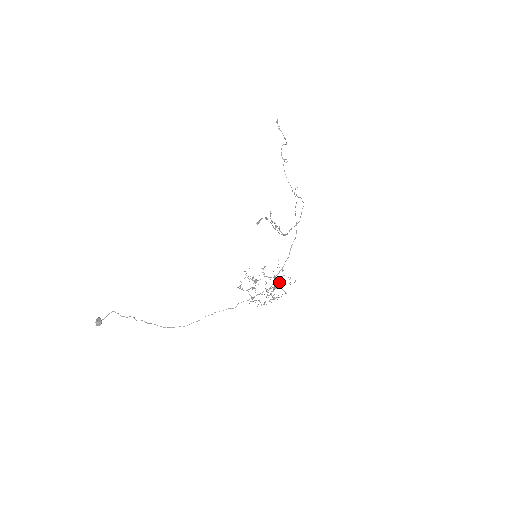
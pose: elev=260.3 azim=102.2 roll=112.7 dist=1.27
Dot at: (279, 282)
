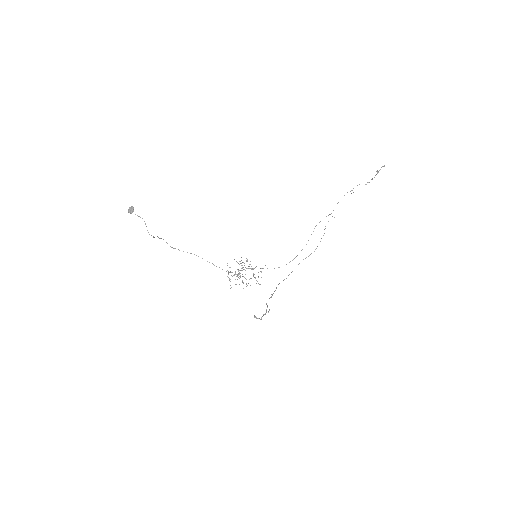
Dot at: (253, 273)
